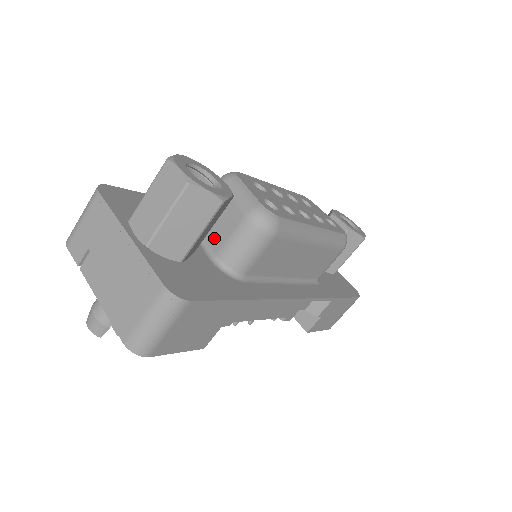
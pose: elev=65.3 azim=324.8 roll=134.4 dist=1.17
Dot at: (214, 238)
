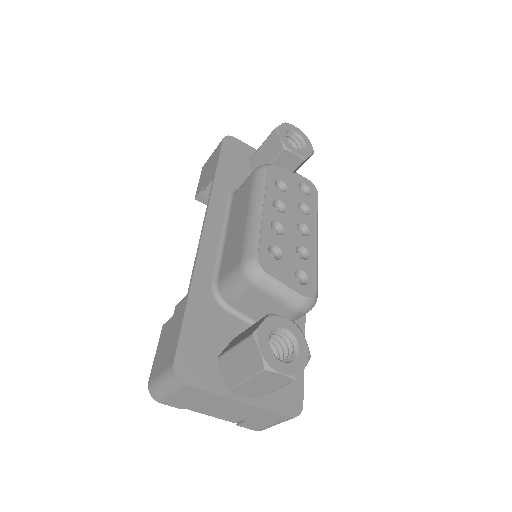
Dot at: occluded
